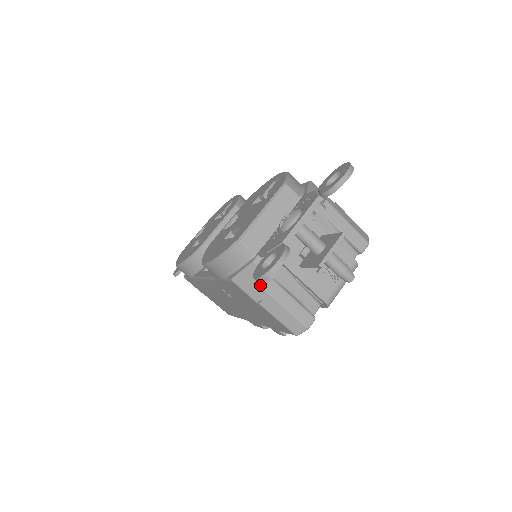
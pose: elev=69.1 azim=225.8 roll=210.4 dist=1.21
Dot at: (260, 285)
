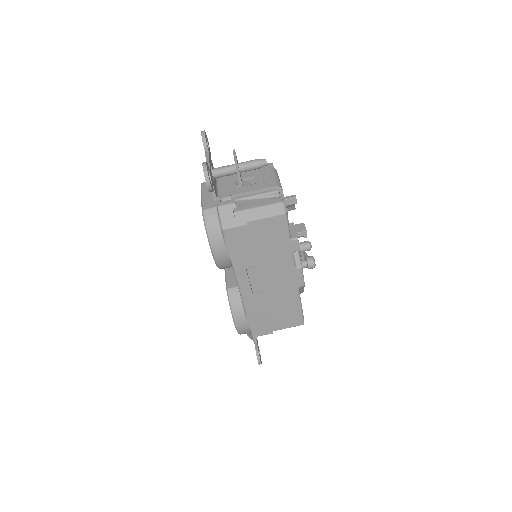
Dot at: (234, 212)
